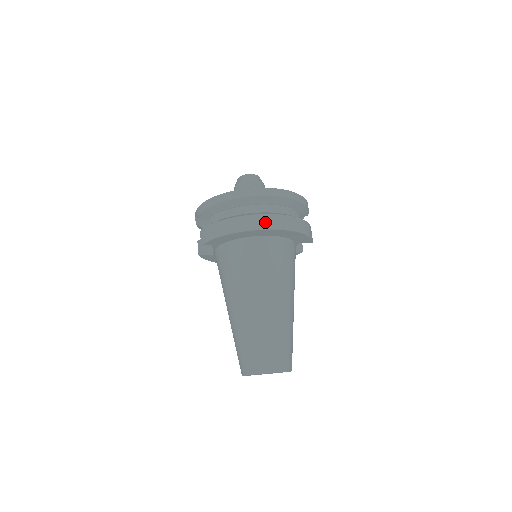
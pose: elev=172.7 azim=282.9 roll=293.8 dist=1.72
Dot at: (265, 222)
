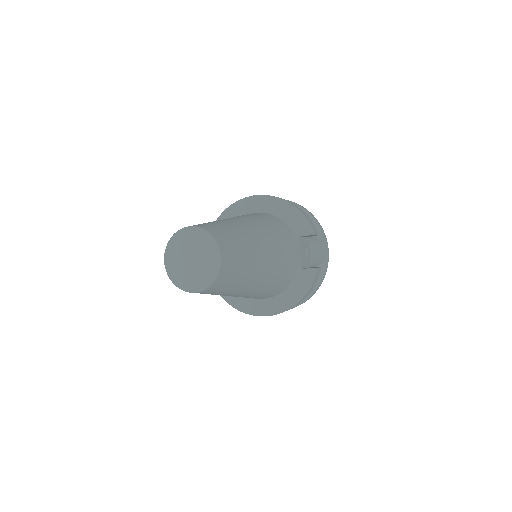
Dot at: occluded
